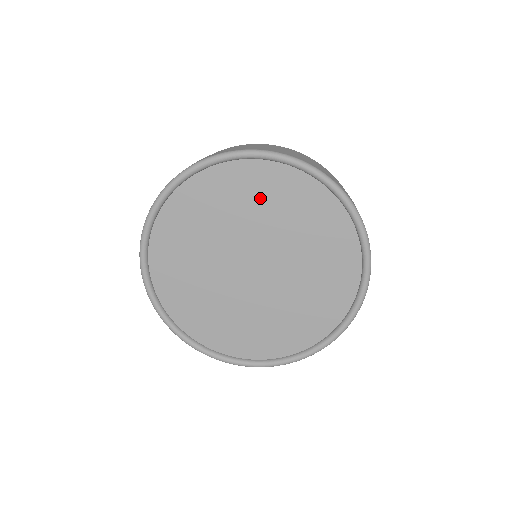
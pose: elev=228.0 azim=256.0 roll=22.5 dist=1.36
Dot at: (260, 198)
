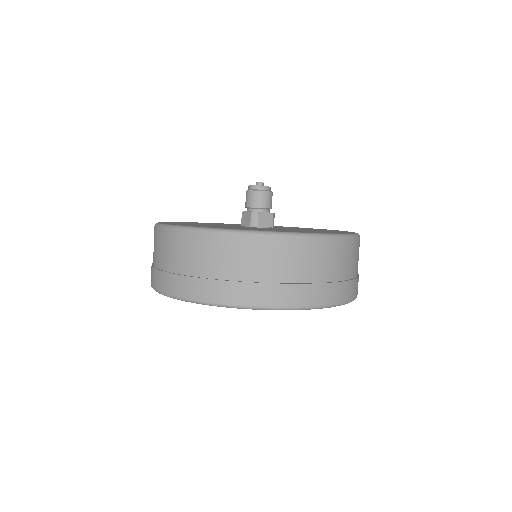
Dot at: occluded
